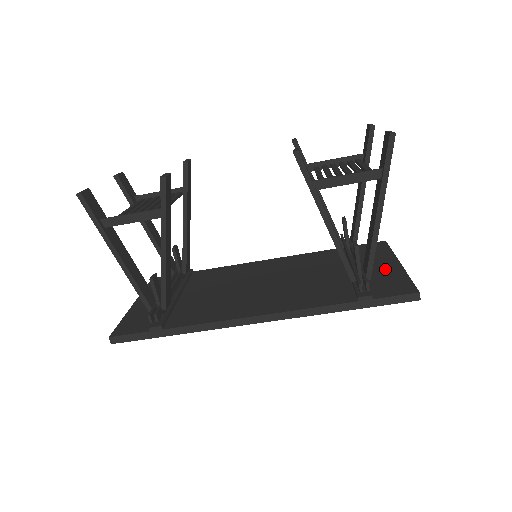
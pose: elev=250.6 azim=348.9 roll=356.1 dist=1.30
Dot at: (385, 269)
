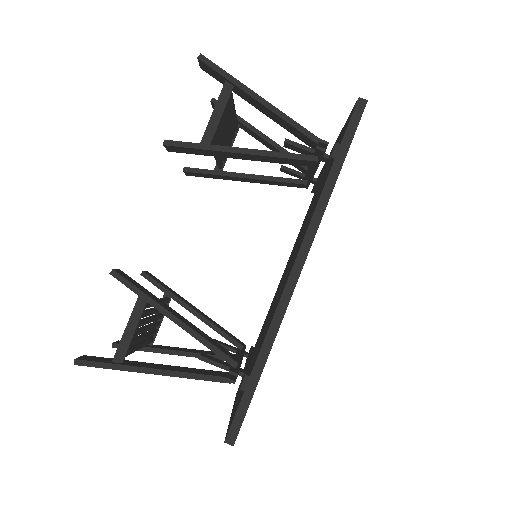
Dot at: occluded
